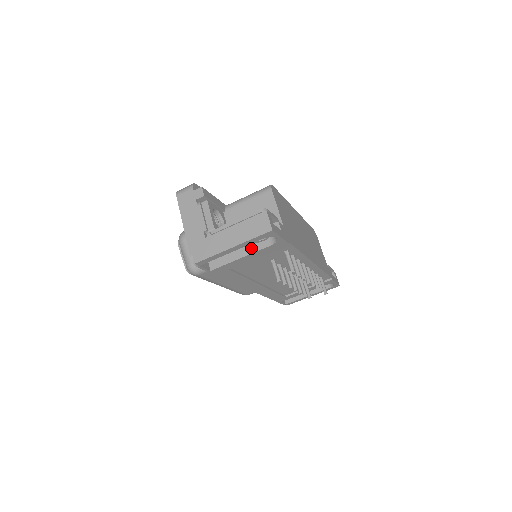
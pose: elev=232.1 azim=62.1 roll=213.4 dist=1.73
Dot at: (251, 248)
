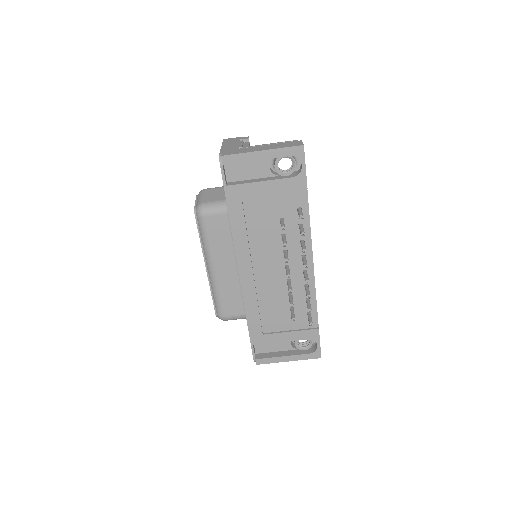
Dot at: (273, 178)
